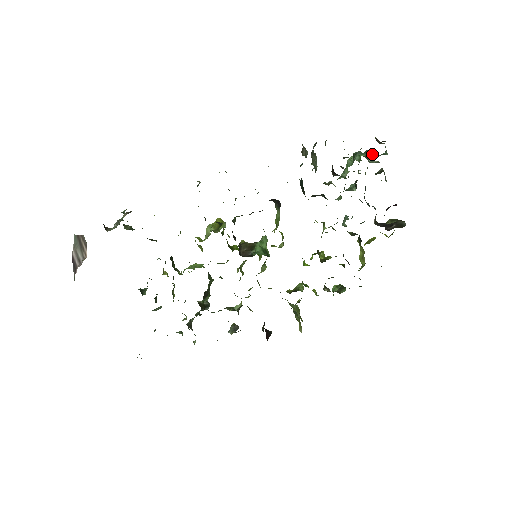
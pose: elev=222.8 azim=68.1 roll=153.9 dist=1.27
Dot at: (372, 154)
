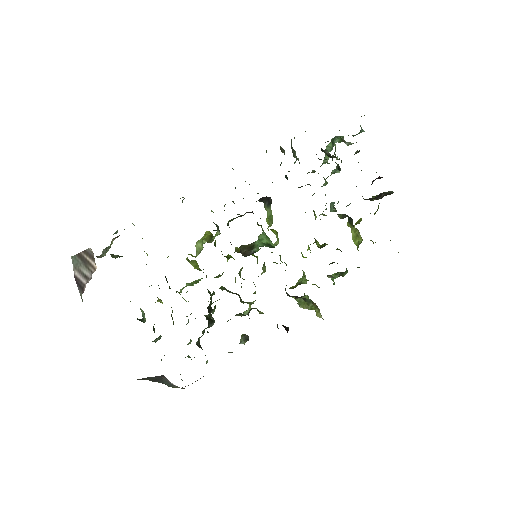
Dot at: occluded
